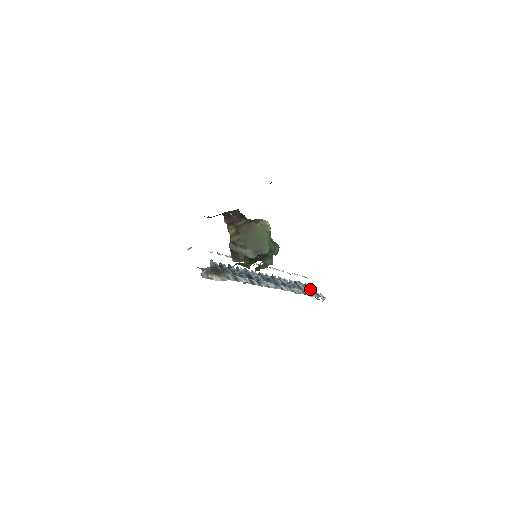
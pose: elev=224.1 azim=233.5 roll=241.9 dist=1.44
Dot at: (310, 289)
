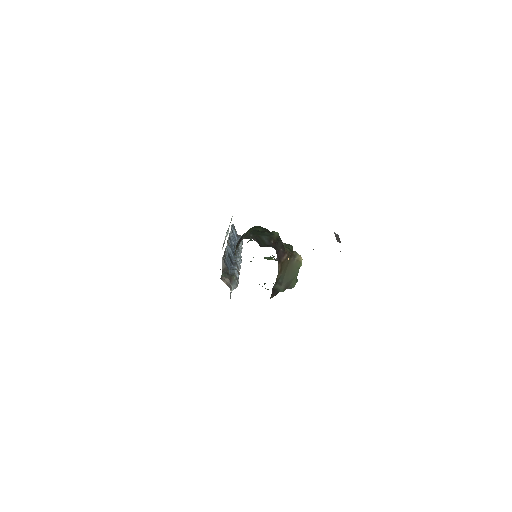
Dot at: occluded
